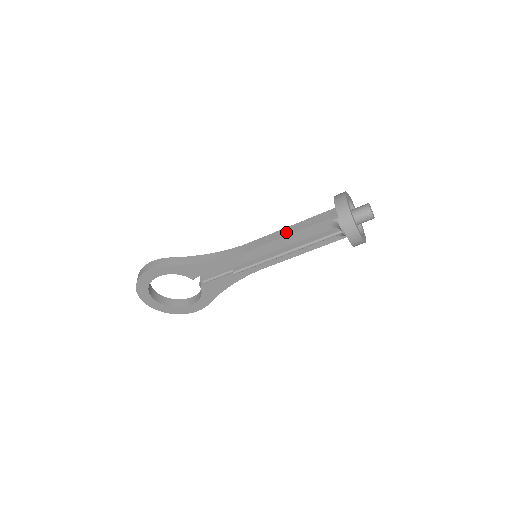
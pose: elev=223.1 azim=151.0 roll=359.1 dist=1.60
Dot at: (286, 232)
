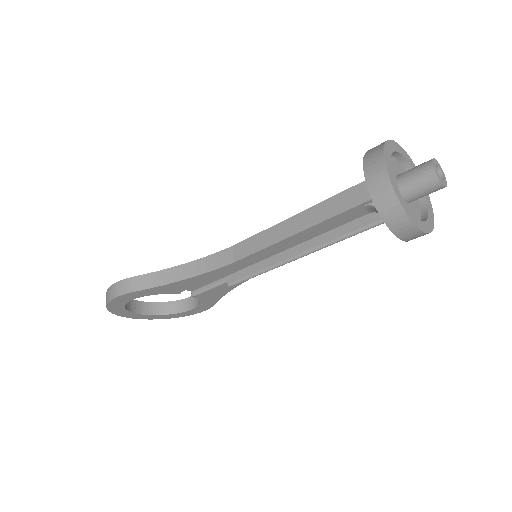
Dot at: (291, 227)
